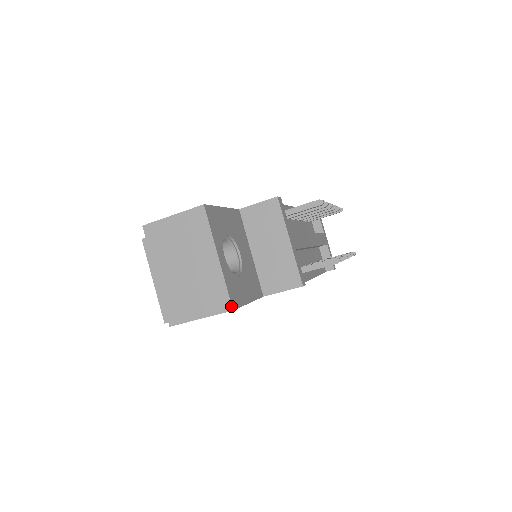
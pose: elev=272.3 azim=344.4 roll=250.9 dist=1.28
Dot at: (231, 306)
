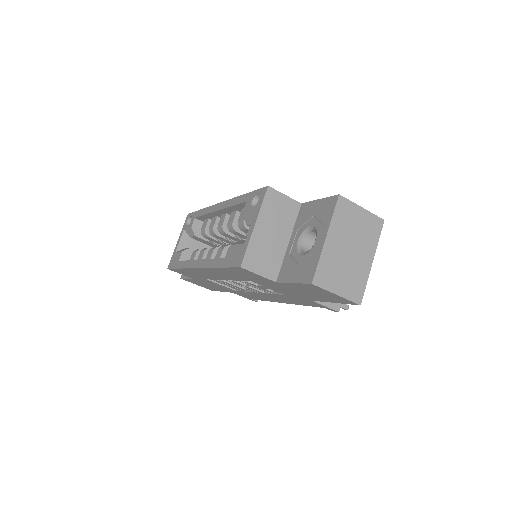
Dot at: (361, 301)
